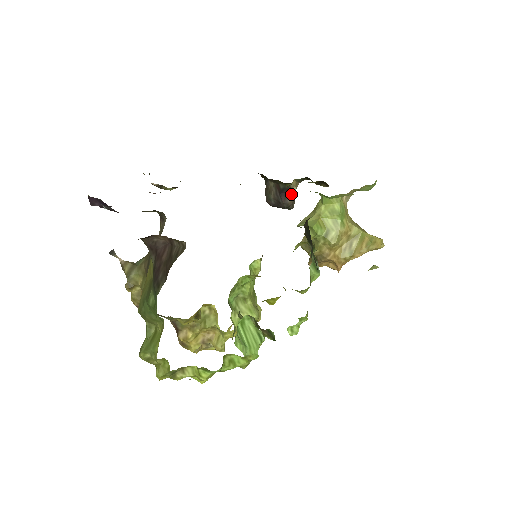
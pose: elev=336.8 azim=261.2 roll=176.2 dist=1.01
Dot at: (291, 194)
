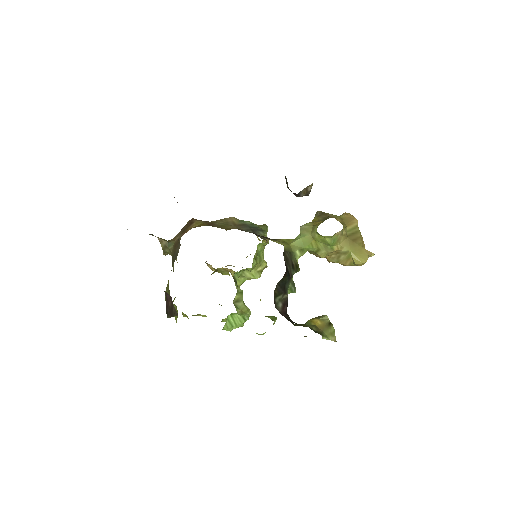
Dot at: (305, 191)
